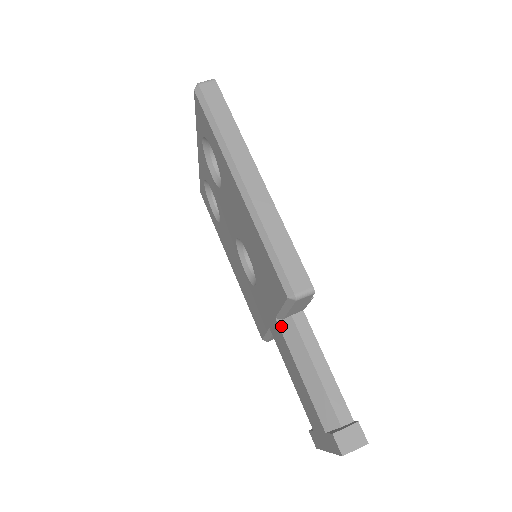
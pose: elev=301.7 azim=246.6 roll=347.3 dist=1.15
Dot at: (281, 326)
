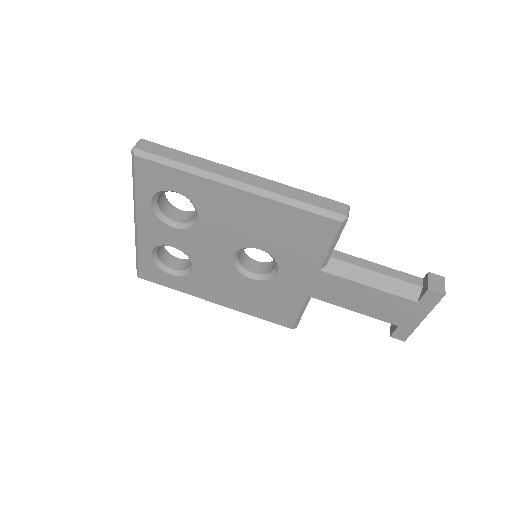
Dot at: (329, 271)
